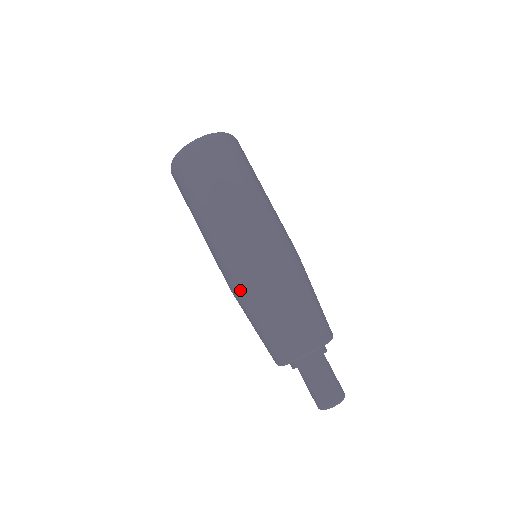
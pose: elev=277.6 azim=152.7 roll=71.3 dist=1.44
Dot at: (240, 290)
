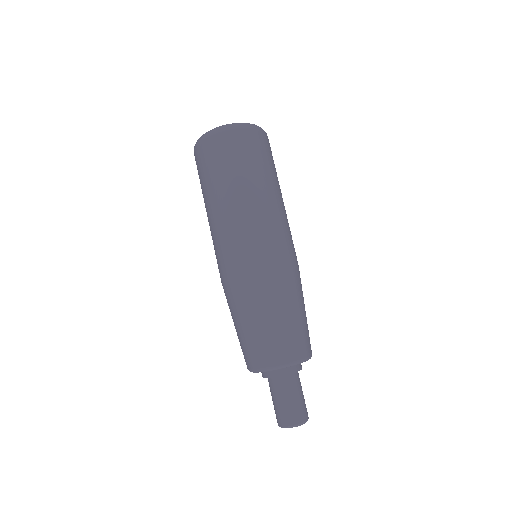
Dot at: (262, 277)
